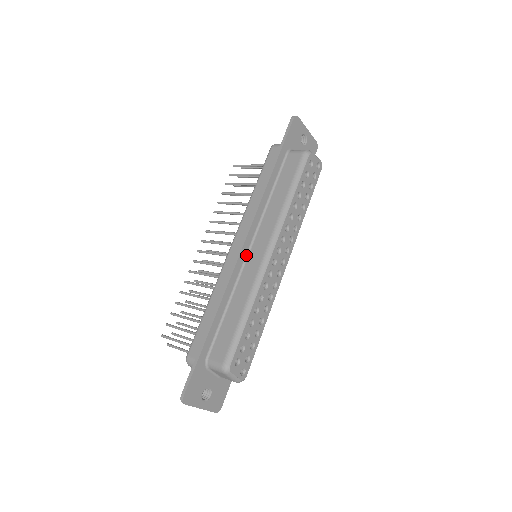
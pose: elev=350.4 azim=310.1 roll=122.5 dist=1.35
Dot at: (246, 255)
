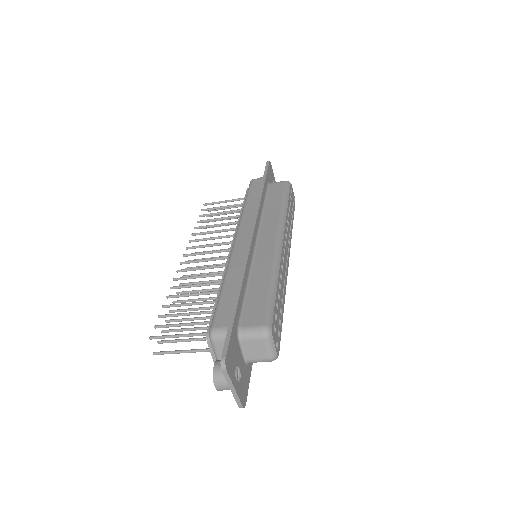
Dot at: (255, 245)
